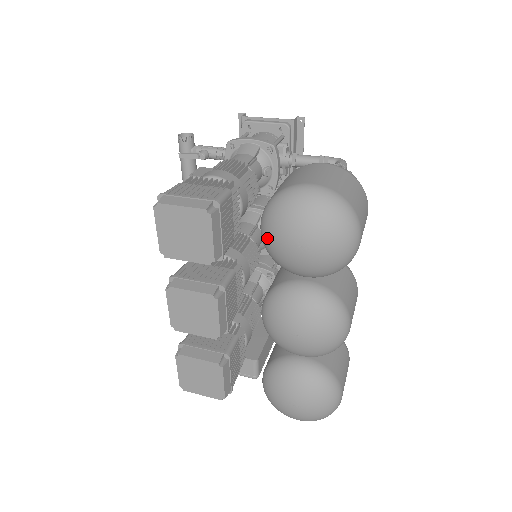
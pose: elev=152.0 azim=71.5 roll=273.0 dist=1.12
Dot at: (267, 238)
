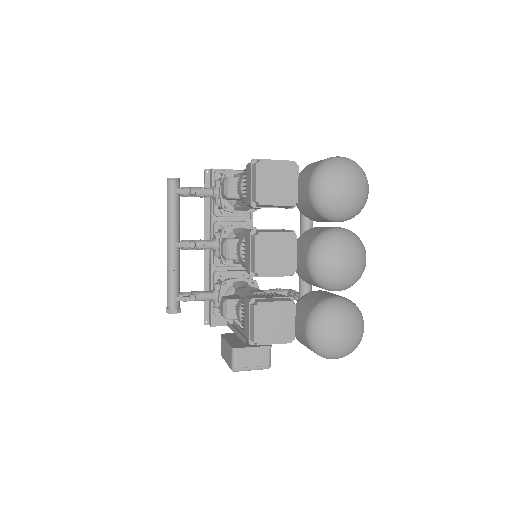
Dot at: (321, 189)
